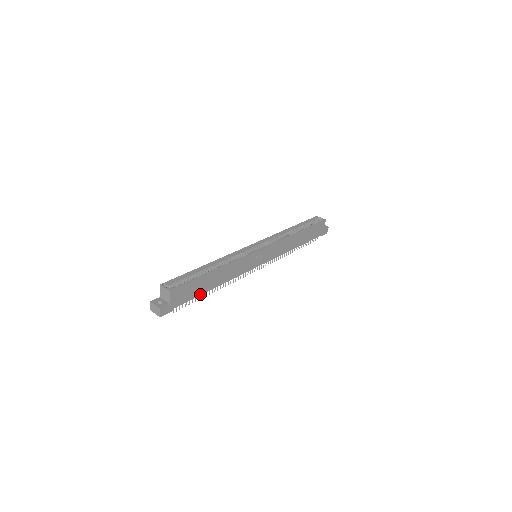
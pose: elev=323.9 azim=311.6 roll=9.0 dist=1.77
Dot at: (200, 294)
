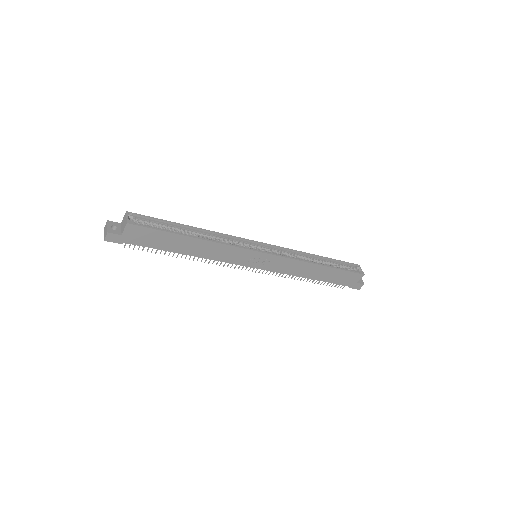
Dot at: (164, 249)
